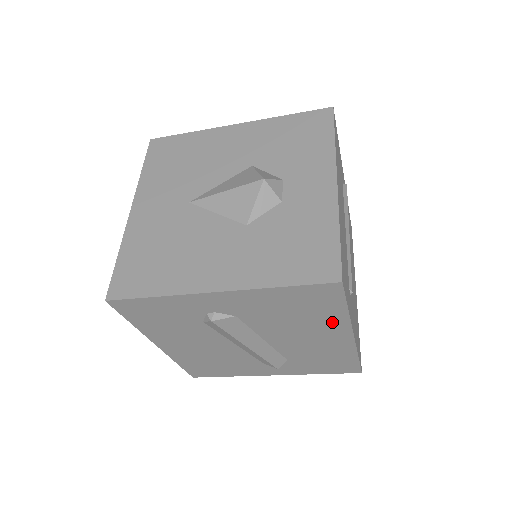
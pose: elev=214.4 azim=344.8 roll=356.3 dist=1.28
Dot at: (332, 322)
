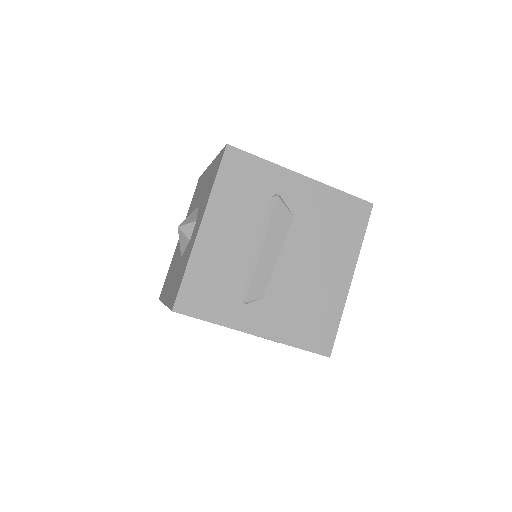
Dot at: occluded
